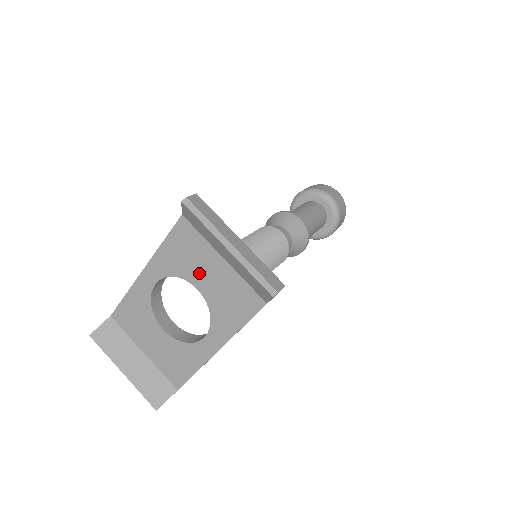
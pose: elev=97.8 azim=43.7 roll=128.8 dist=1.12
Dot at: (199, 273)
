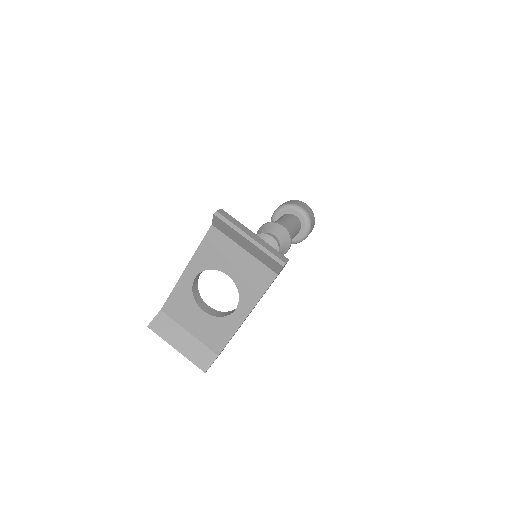
Dot at: (228, 263)
